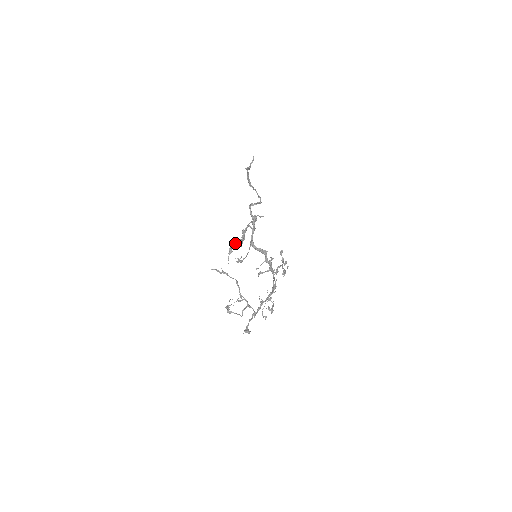
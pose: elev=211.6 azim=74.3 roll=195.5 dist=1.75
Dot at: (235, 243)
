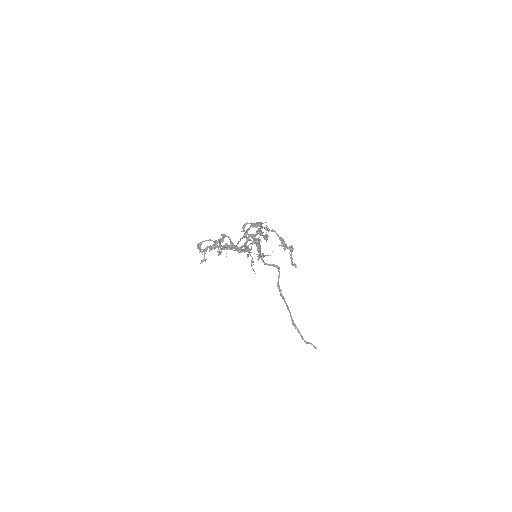
Dot at: (233, 250)
